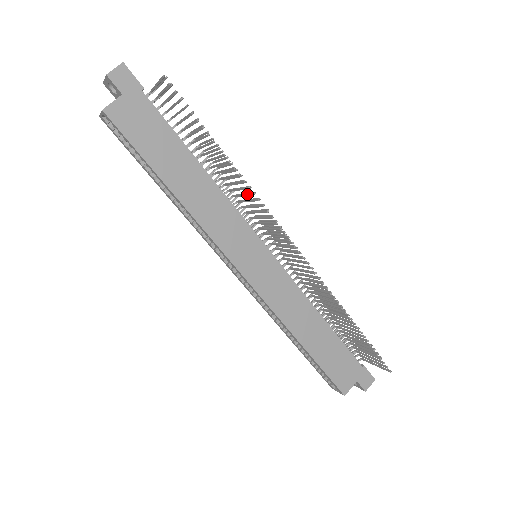
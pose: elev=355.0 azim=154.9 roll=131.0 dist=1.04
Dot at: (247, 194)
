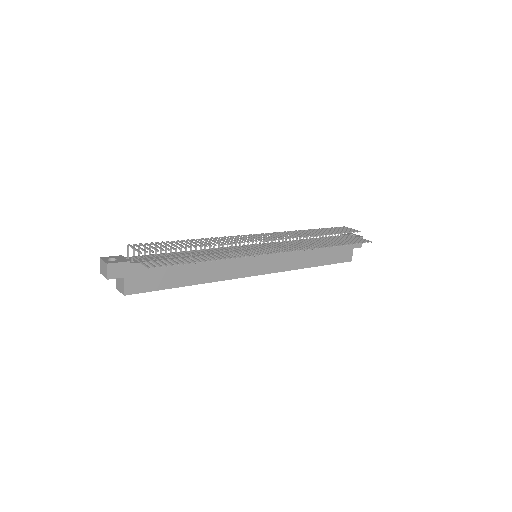
Dot at: occluded
